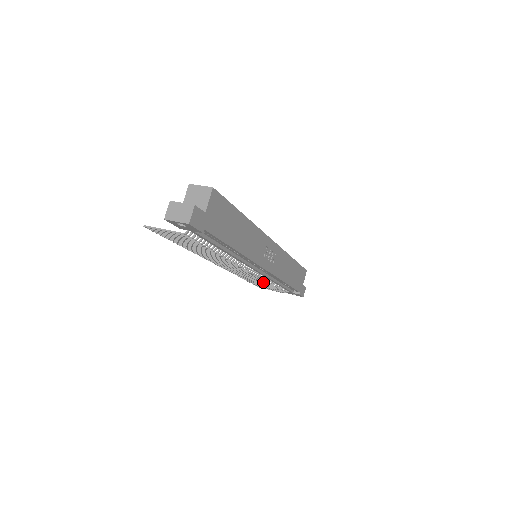
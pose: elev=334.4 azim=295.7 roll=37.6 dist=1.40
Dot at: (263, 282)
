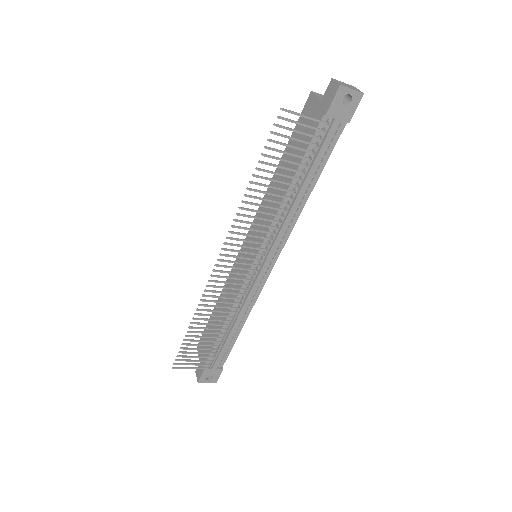
Dot at: (226, 320)
